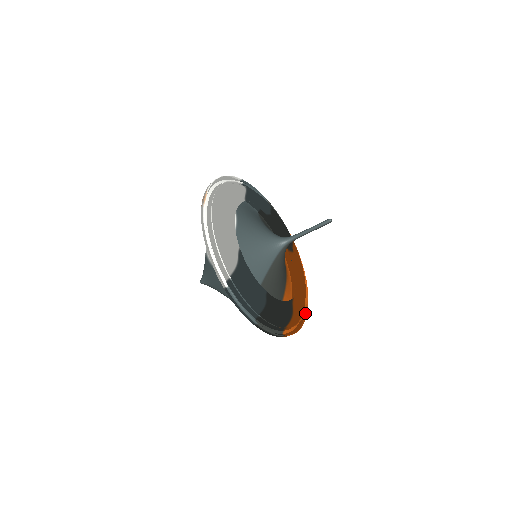
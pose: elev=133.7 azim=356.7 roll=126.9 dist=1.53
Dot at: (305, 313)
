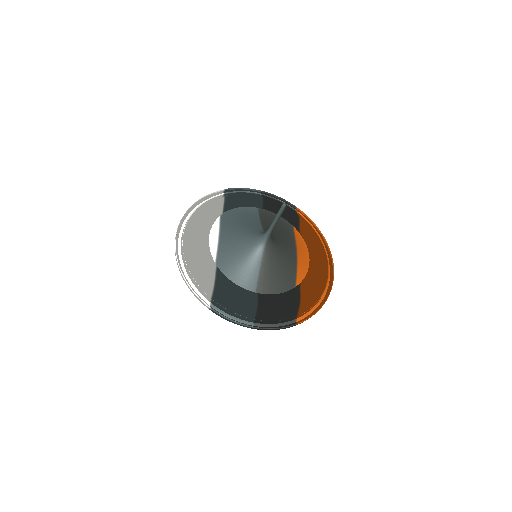
Dot at: (331, 287)
